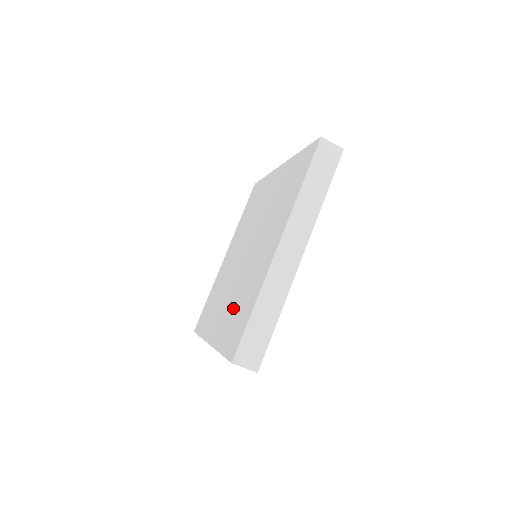
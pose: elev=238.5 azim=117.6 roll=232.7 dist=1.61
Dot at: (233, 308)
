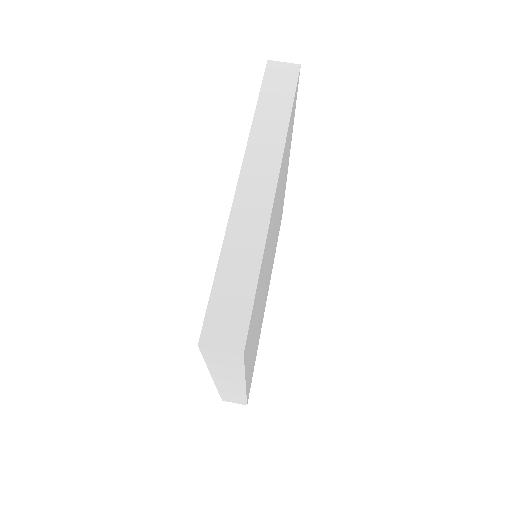
Dot at: occluded
